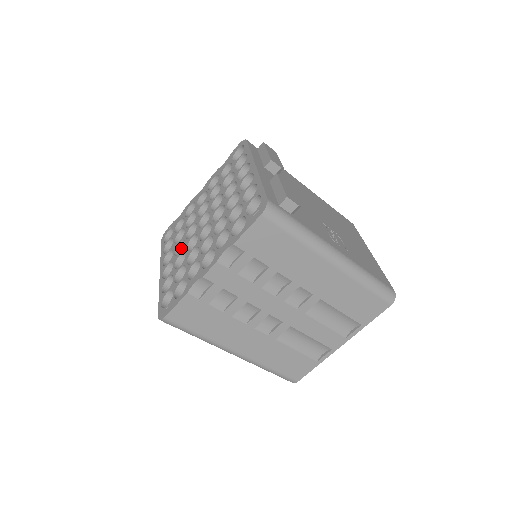
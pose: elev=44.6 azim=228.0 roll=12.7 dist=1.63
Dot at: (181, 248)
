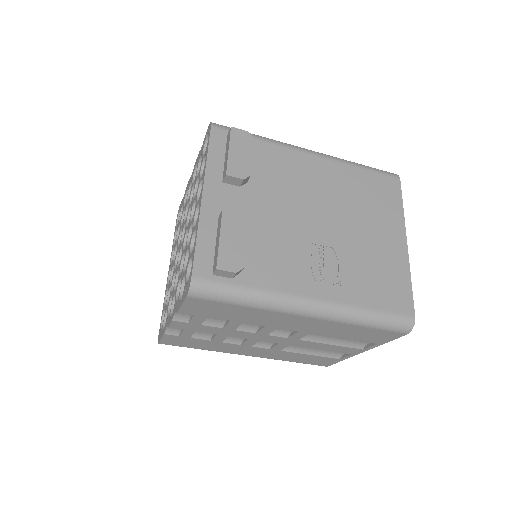
Dot at: occluded
